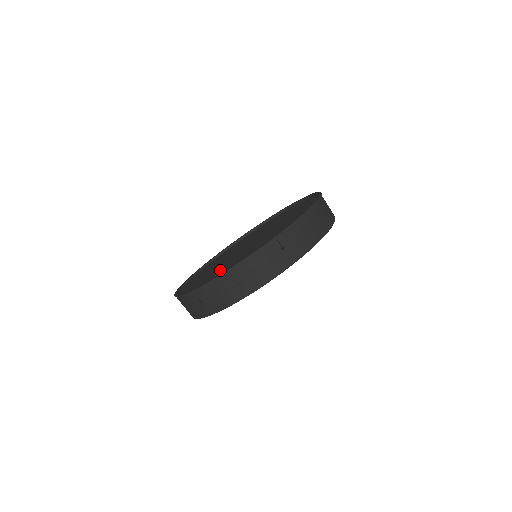
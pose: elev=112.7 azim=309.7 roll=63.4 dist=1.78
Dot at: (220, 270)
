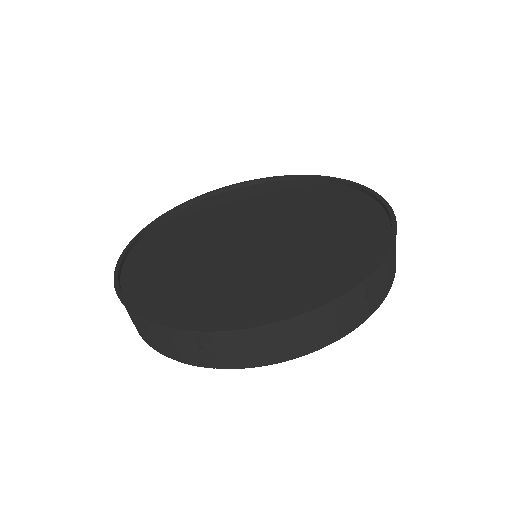
Dot at: (227, 287)
